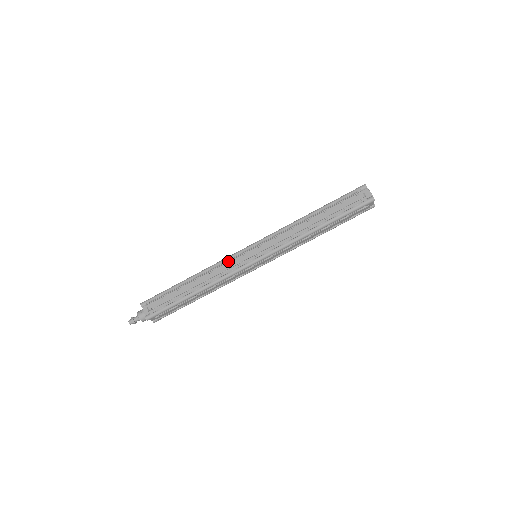
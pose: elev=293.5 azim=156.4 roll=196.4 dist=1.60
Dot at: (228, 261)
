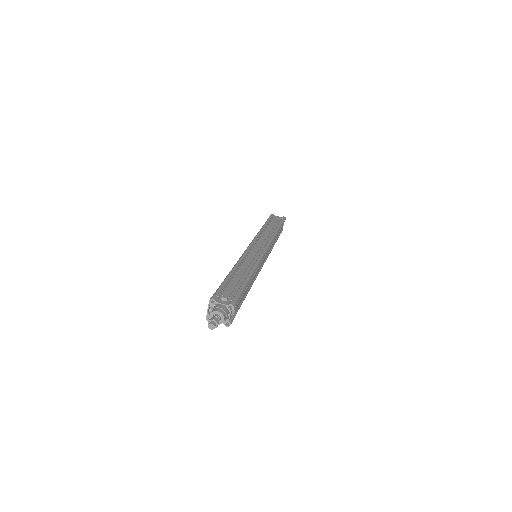
Dot at: (247, 254)
